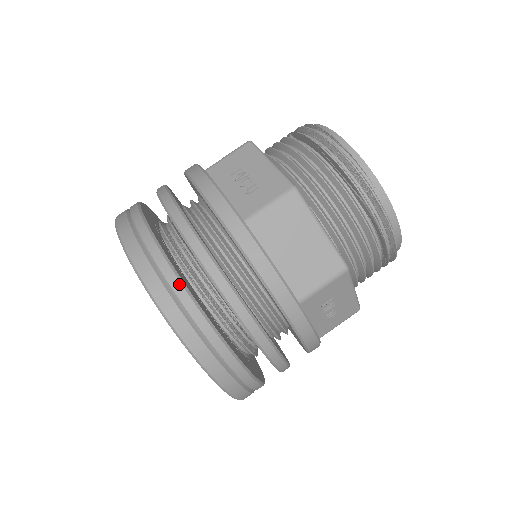
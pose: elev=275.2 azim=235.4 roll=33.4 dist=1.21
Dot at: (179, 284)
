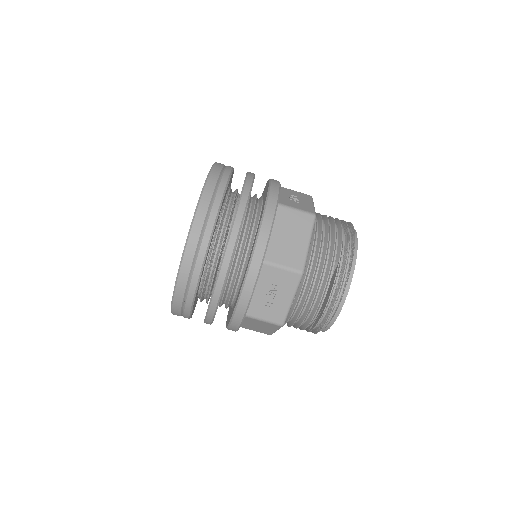
Dot at: (189, 310)
